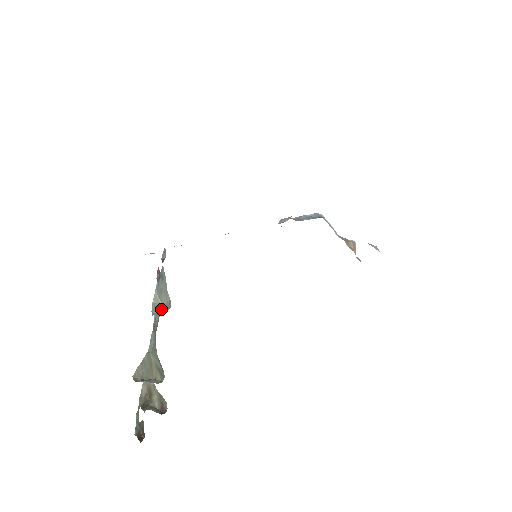
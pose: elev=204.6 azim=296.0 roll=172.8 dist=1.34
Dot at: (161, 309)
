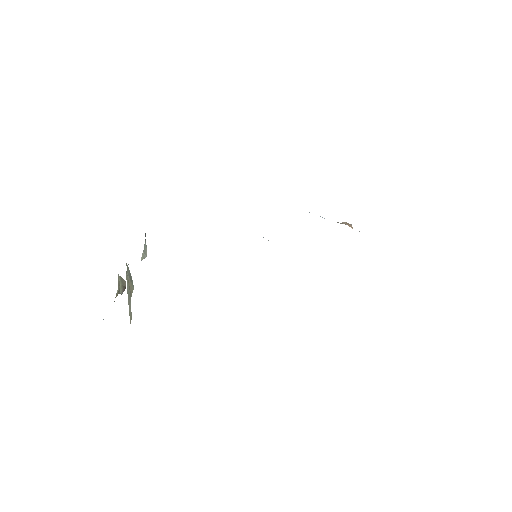
Dot at: occluded
